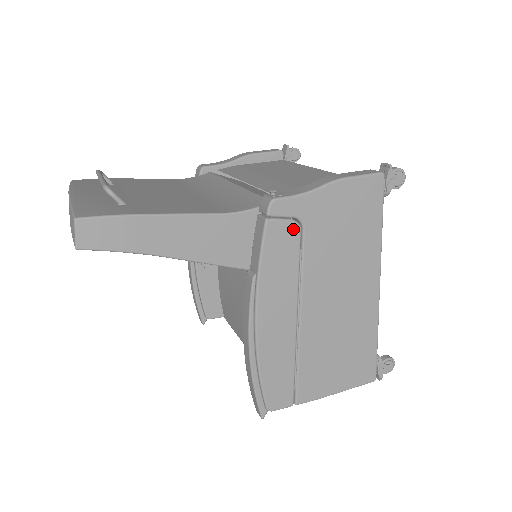
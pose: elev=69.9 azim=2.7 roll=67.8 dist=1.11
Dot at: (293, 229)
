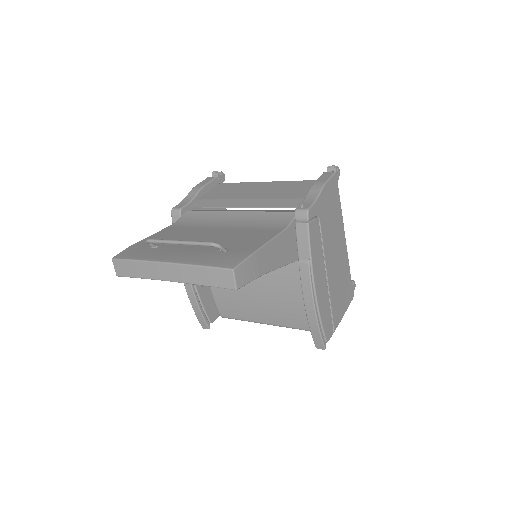
Dot at: (317, 223)
